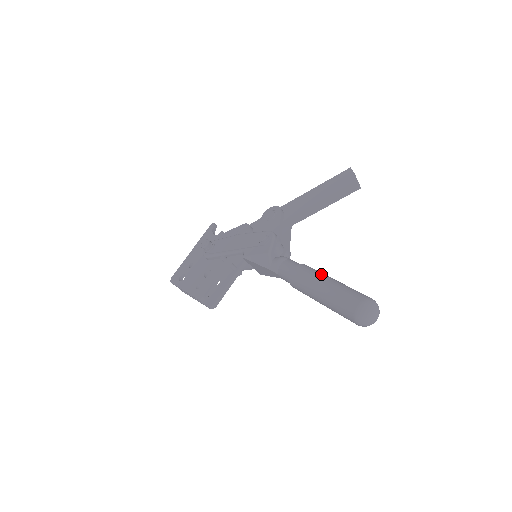
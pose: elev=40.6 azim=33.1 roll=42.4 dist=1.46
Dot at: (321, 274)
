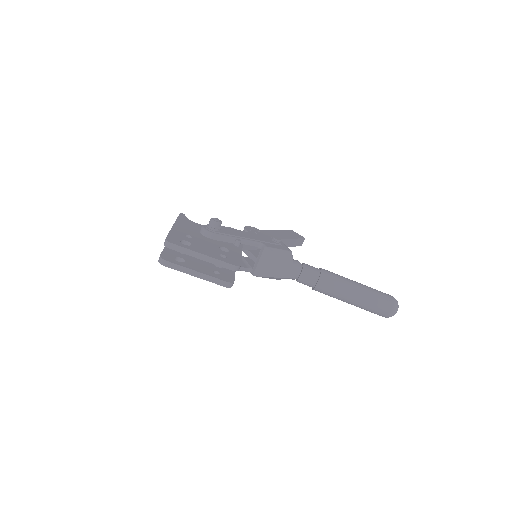
Dot at: occluded
